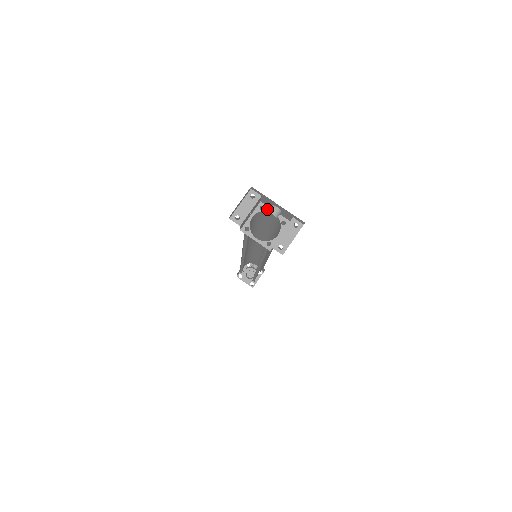
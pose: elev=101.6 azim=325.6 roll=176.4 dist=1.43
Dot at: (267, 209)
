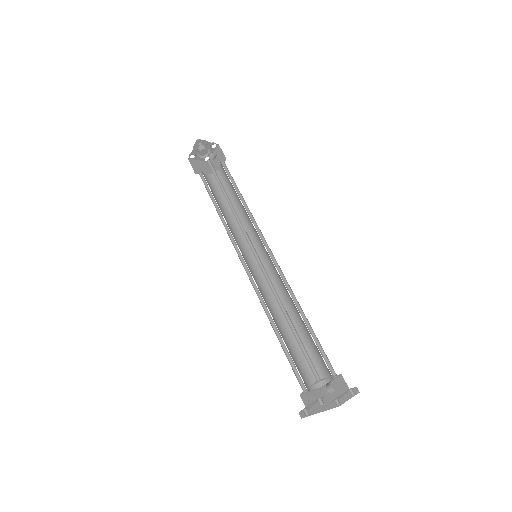
Dot at: occluded
